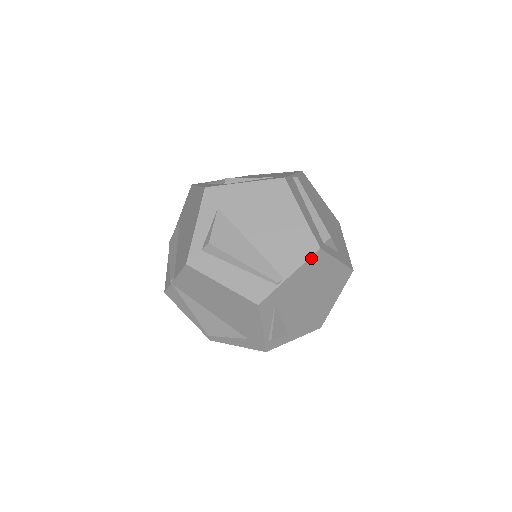
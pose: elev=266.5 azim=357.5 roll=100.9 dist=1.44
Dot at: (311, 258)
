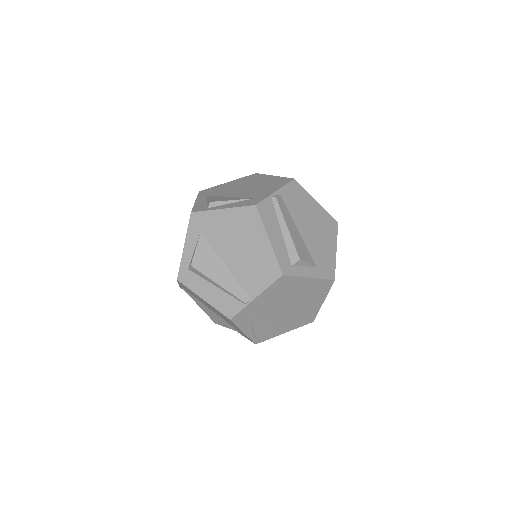
Dot at: (275, 282)
